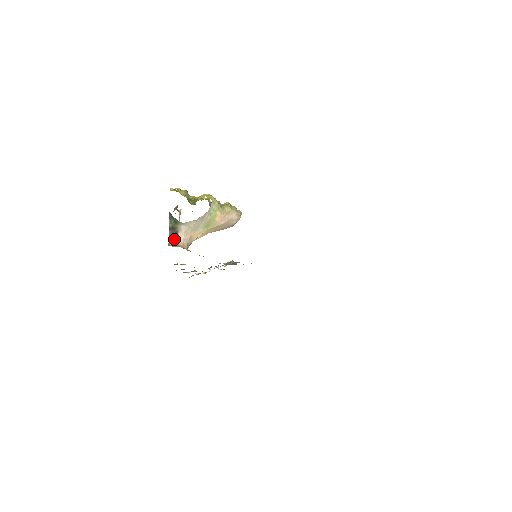
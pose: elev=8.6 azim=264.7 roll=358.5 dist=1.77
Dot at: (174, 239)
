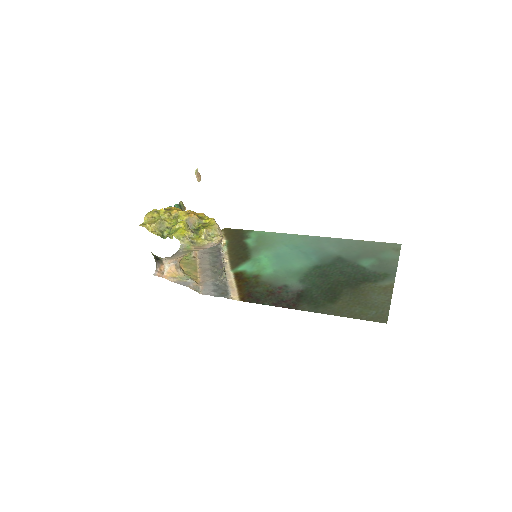
Dot at: (160, 264)
